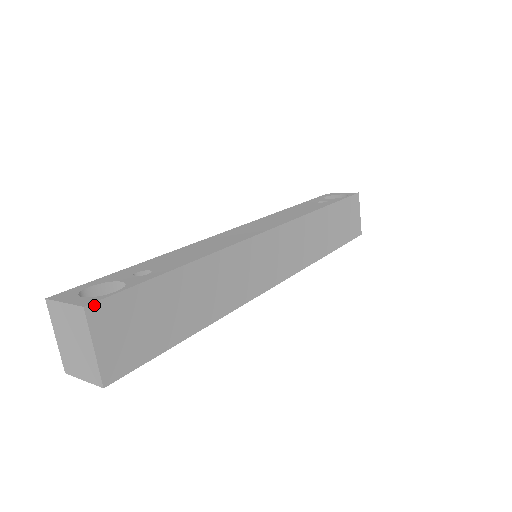
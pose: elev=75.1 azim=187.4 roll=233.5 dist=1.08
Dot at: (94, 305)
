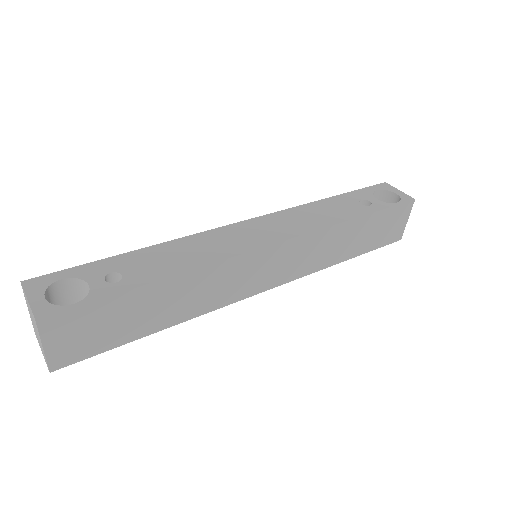
Dot at: (46, 318)
